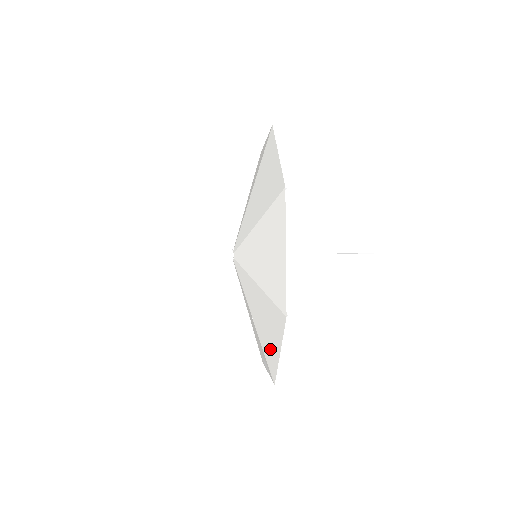
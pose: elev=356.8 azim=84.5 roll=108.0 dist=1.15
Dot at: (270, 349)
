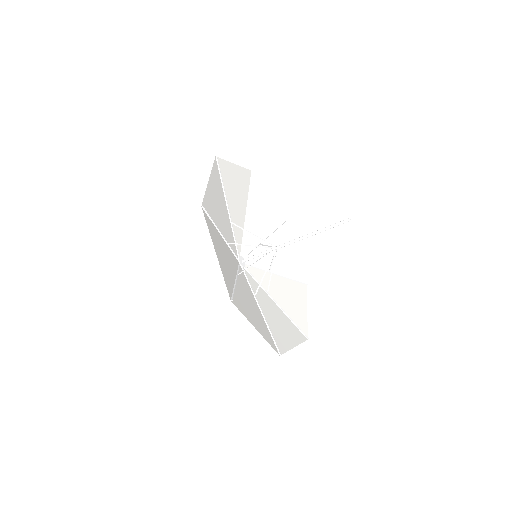
Dot at: (211, 201)
